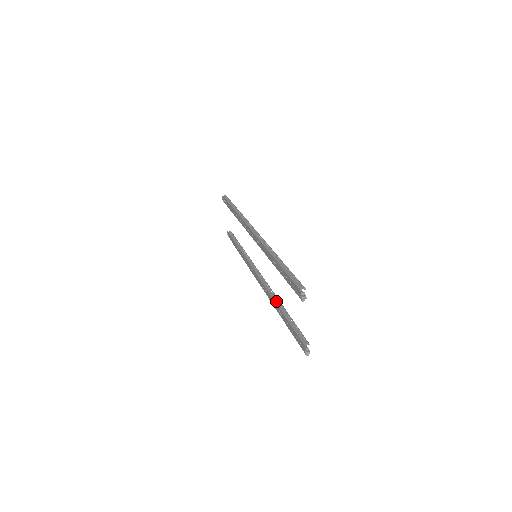
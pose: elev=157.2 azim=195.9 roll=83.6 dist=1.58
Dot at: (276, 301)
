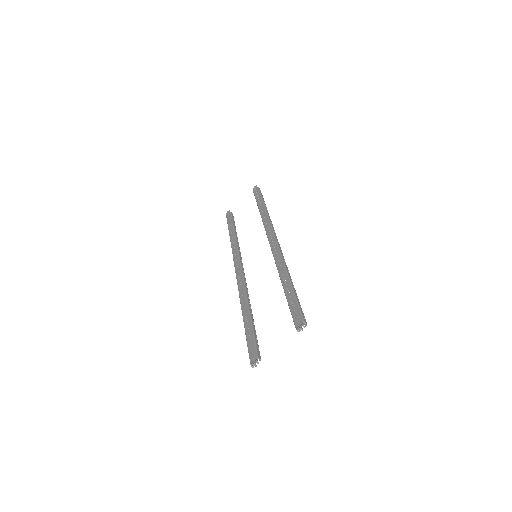
Dot at: (249, 303)
